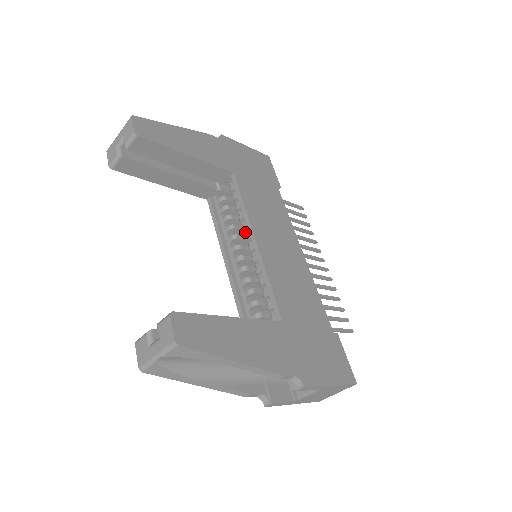
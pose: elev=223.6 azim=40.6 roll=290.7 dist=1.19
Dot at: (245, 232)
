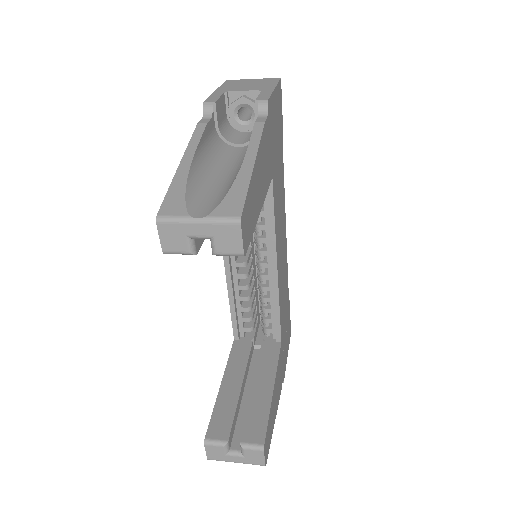
Dot at: (259, 243)
